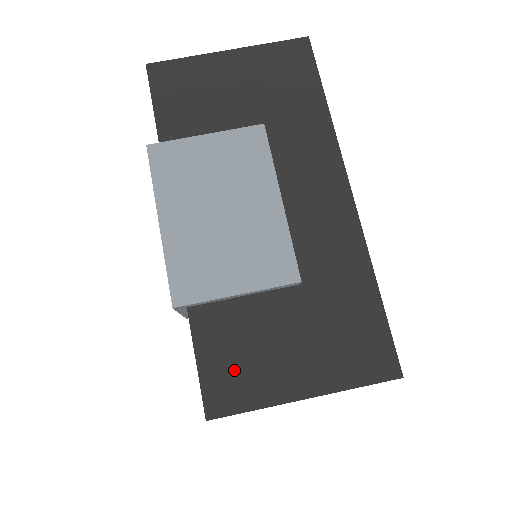
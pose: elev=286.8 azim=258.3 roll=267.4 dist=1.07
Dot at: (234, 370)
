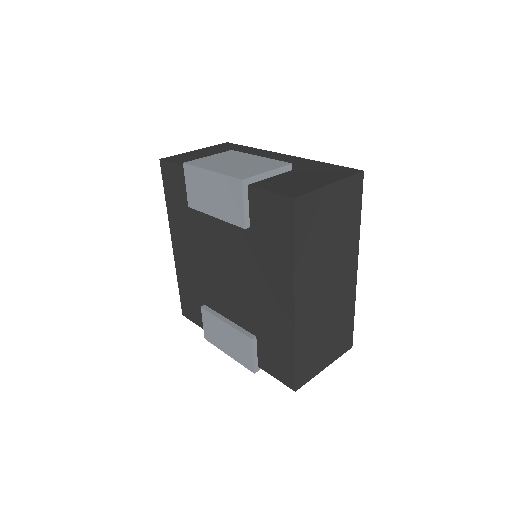
Dot at: (290, 188)
